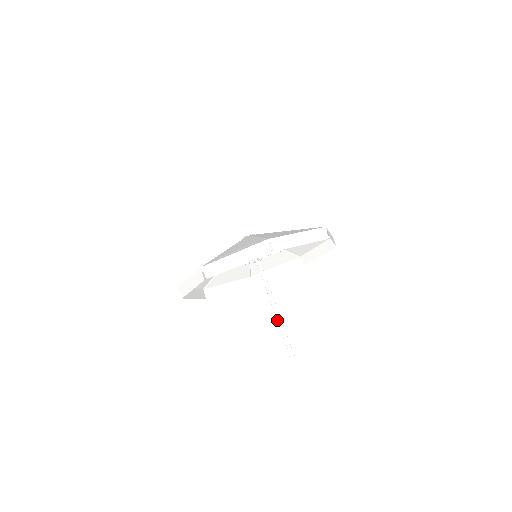
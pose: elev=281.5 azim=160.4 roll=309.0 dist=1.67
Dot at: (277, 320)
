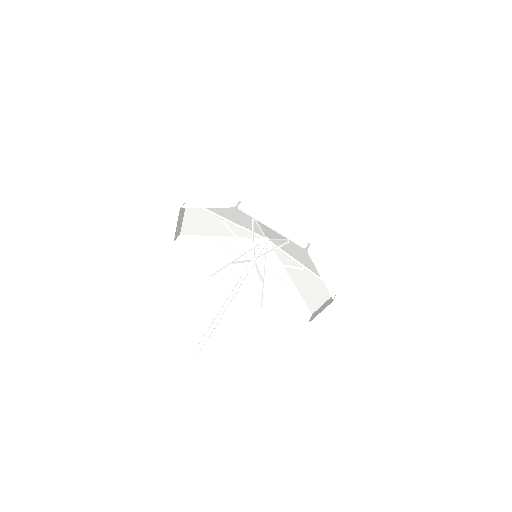
Dot at: (219, 313)
